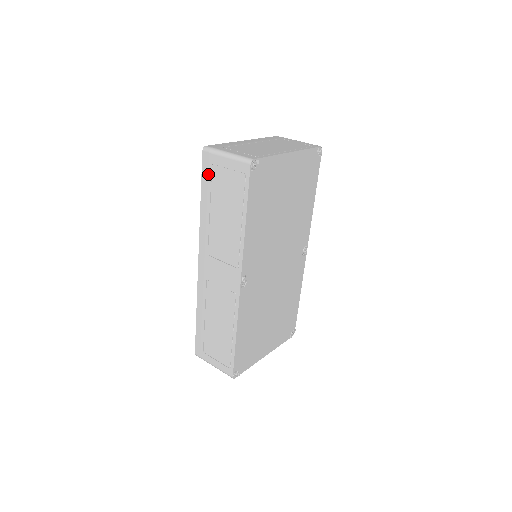
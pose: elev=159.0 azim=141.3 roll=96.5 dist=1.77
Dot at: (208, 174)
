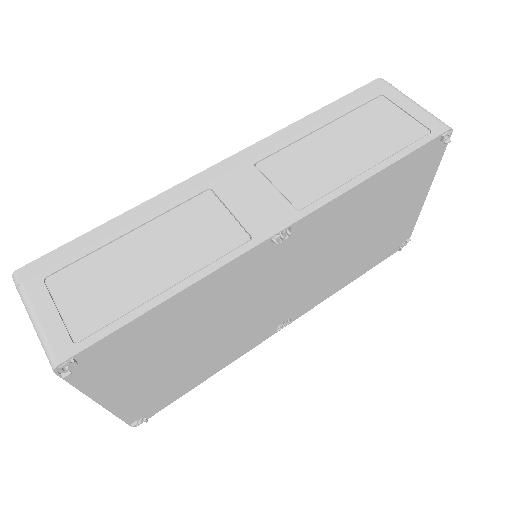
Dot at: (363, 98)
